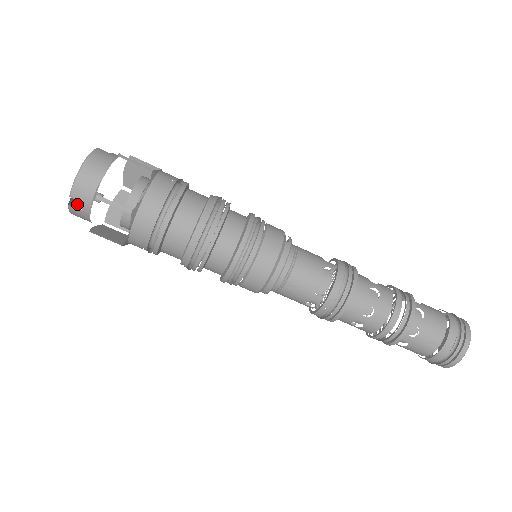
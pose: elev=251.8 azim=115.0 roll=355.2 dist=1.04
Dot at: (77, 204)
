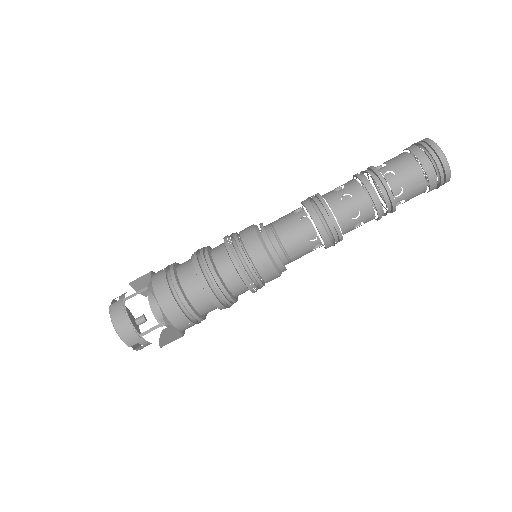
Dot at: occluded
